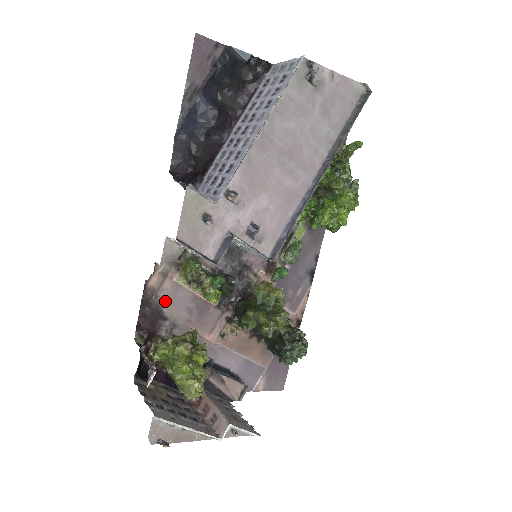
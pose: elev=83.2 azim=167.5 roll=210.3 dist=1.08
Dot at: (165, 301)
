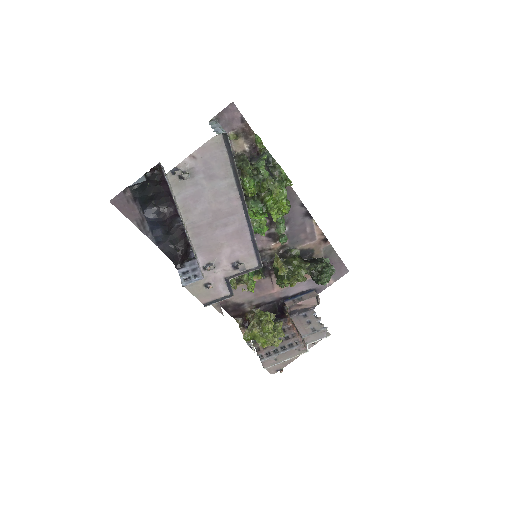
Dot at: (235, 299)
